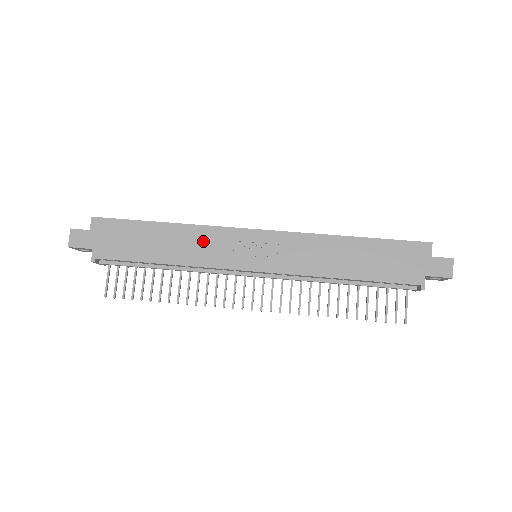
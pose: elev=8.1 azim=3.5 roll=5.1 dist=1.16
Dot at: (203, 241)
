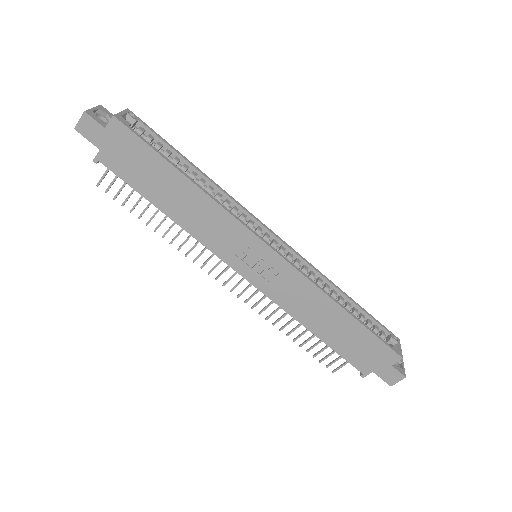
Dot at: (214, 221)
